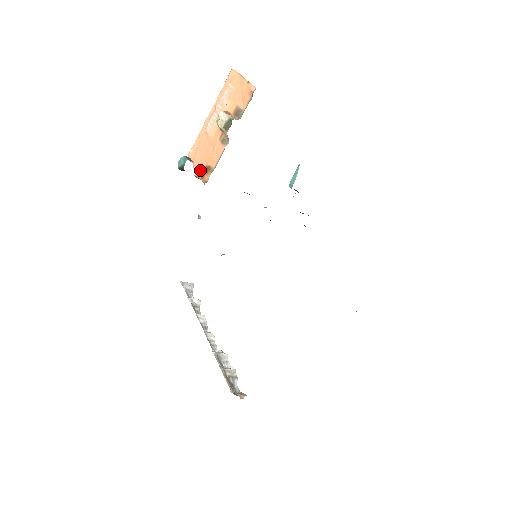
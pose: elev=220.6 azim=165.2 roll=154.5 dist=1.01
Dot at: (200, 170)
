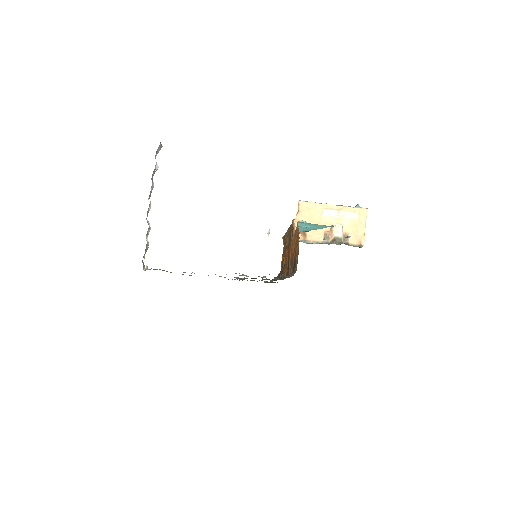
Dot at: occluded
